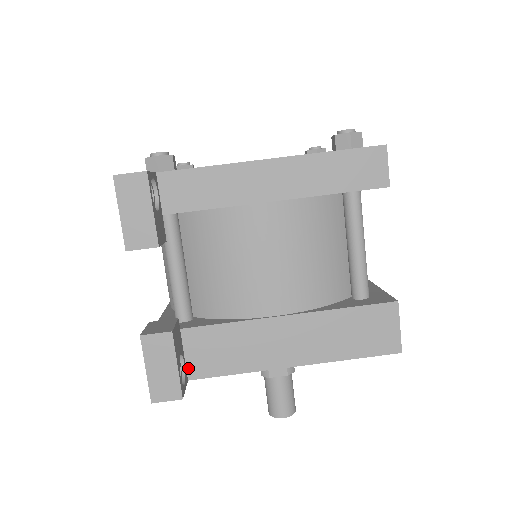
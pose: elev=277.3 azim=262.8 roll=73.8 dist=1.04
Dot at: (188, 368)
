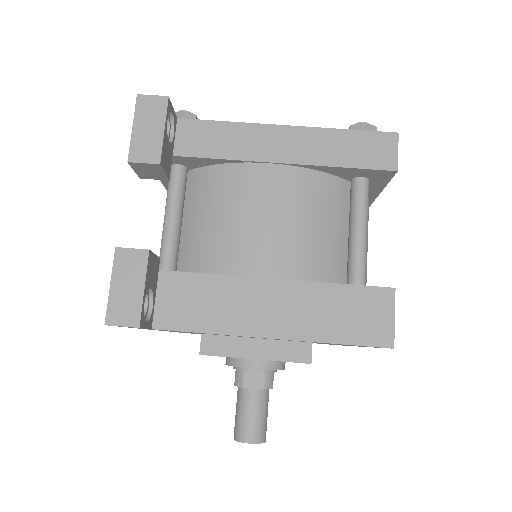
Dot at: (155, 315)
